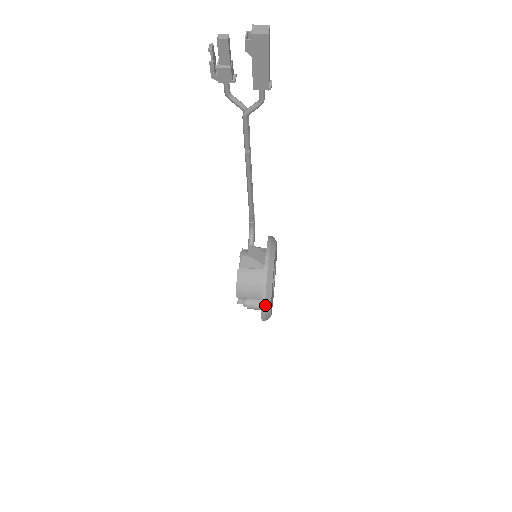
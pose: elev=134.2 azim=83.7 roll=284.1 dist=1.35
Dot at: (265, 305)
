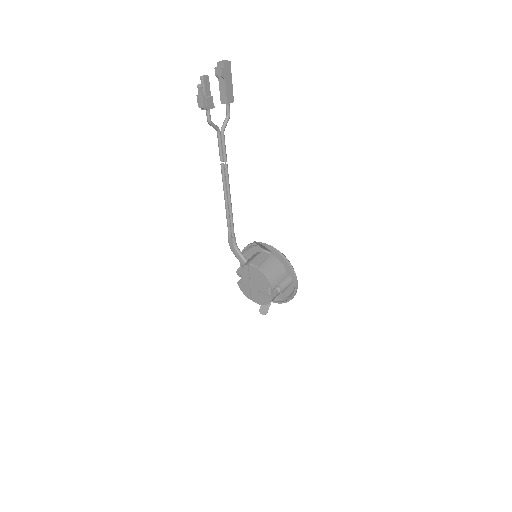
Dot at: occluded
